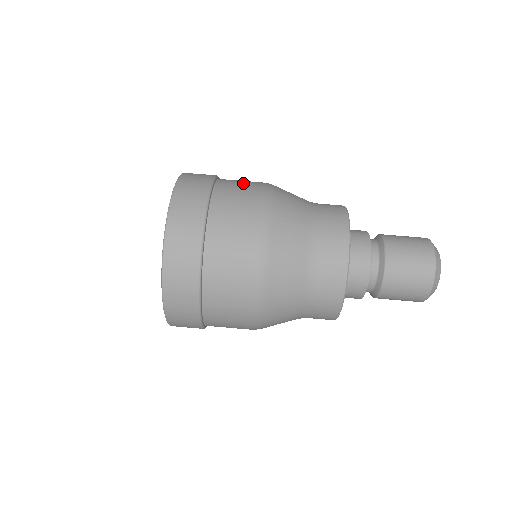
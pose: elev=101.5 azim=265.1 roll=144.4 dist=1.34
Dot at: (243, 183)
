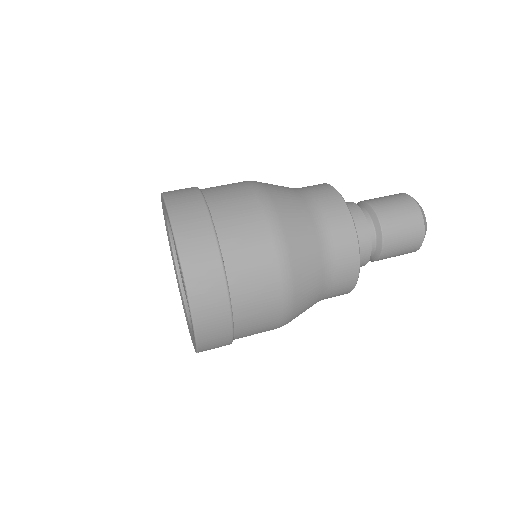
Dot at: occluded
